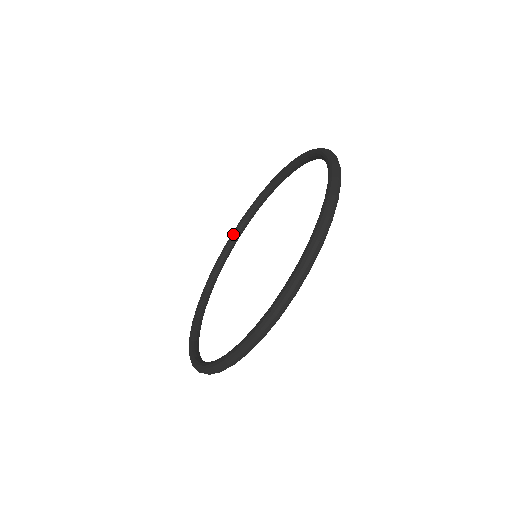
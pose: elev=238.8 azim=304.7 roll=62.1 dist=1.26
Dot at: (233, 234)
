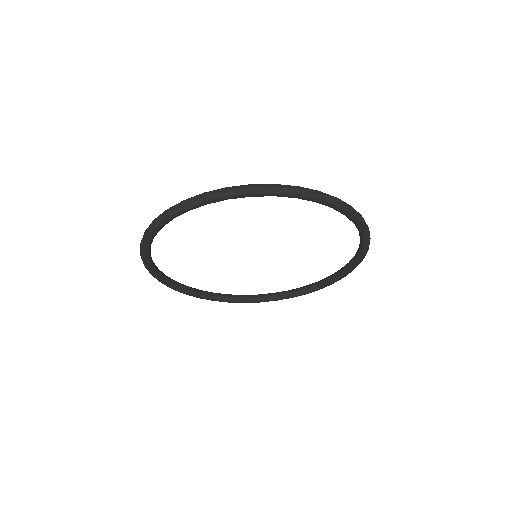
Dot at: (244, 295)
